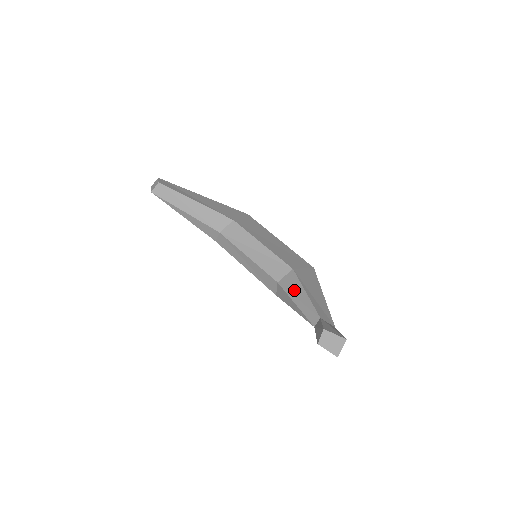
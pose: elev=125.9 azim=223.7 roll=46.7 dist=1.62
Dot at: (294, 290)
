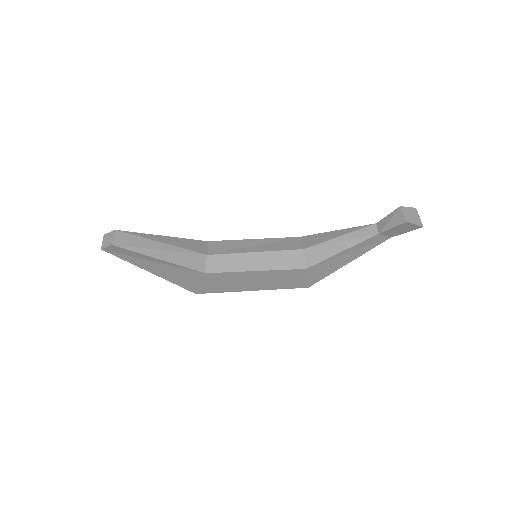
Dot at: (326, 238)
